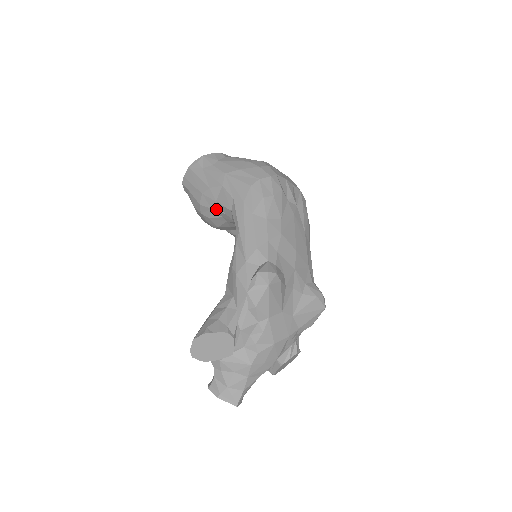
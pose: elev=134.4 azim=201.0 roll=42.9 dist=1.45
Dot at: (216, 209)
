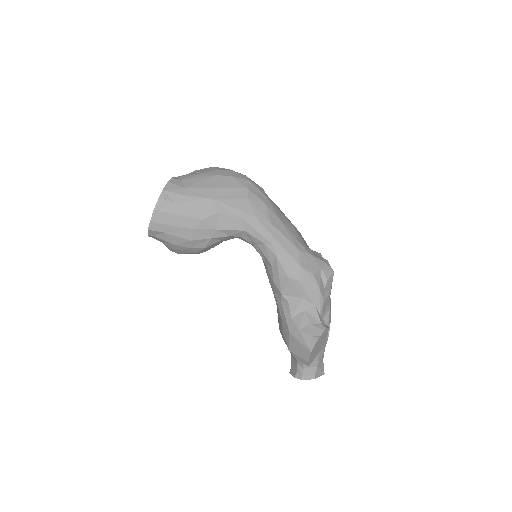
Dot at: (217, 236)
